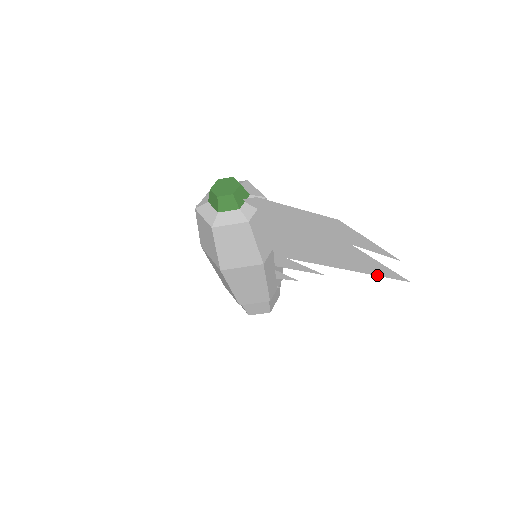
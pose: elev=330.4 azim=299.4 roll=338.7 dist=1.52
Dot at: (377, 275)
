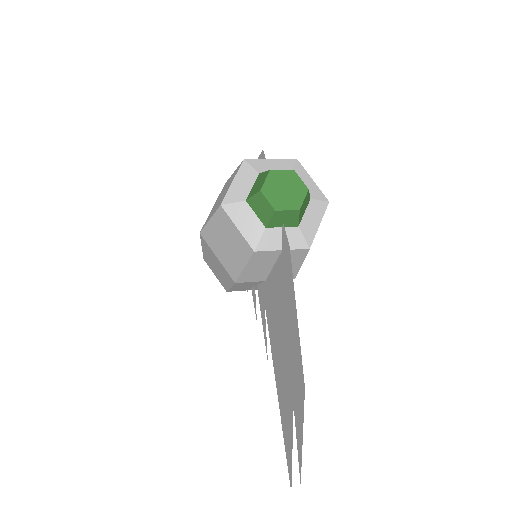
Dot at: (285, 441)
